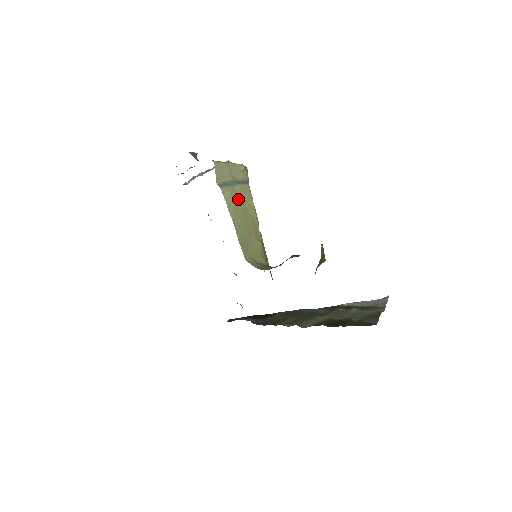
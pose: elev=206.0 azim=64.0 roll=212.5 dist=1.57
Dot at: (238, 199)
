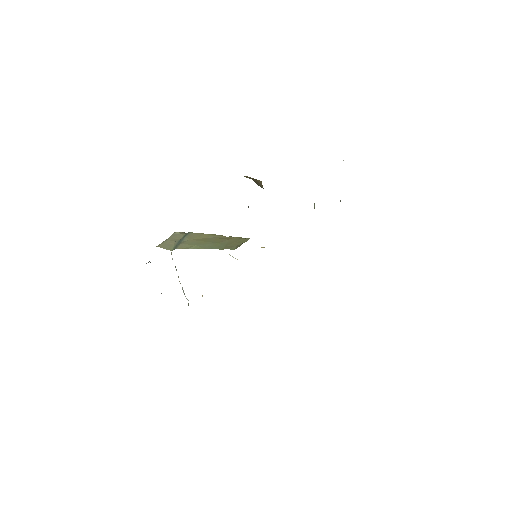
Dot at: (193, 241)
